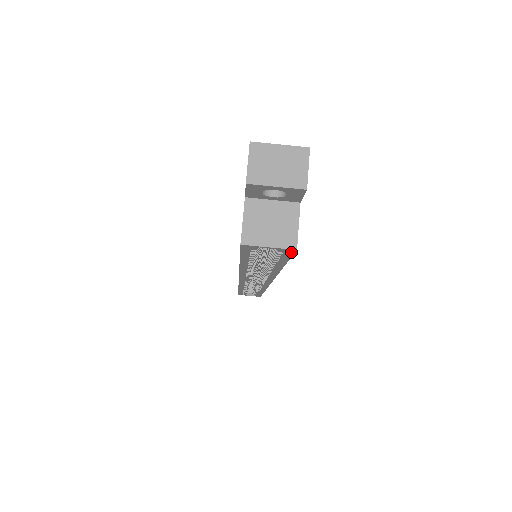
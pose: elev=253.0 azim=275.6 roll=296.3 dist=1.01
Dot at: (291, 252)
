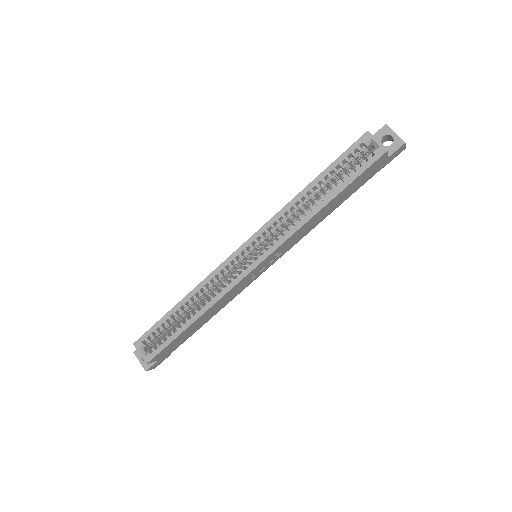
Dot at: (379, 155)
